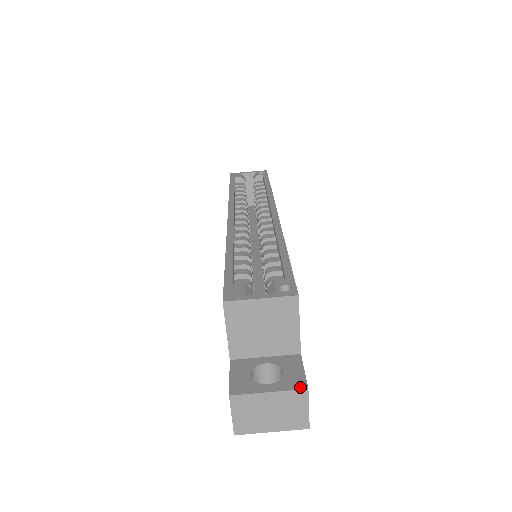
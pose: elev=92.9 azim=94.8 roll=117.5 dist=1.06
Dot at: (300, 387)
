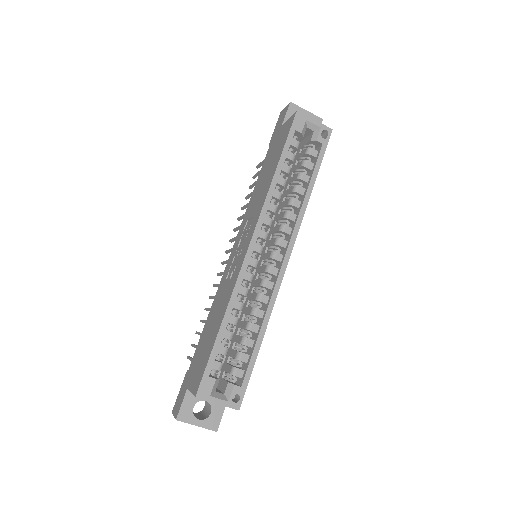
Dot at: (214, 429)
